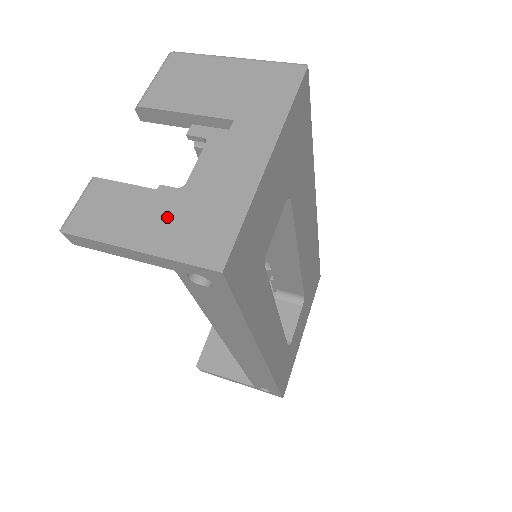
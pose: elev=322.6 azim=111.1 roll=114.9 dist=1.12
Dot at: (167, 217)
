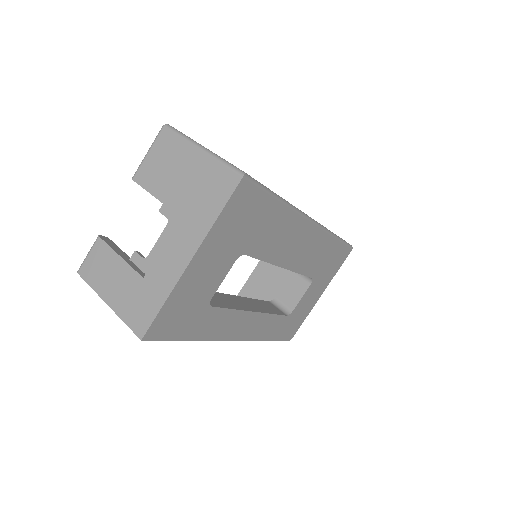
Dot at: (126, 286)
